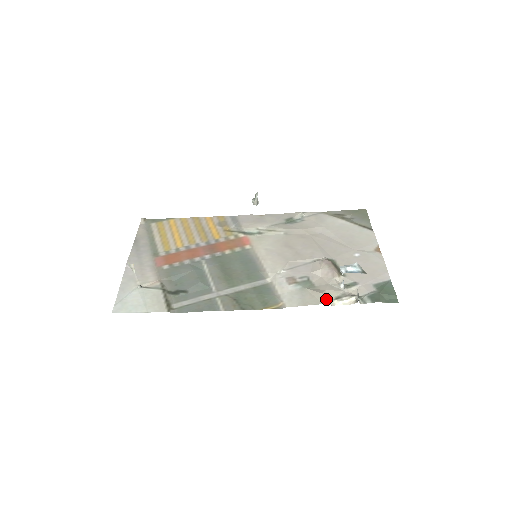
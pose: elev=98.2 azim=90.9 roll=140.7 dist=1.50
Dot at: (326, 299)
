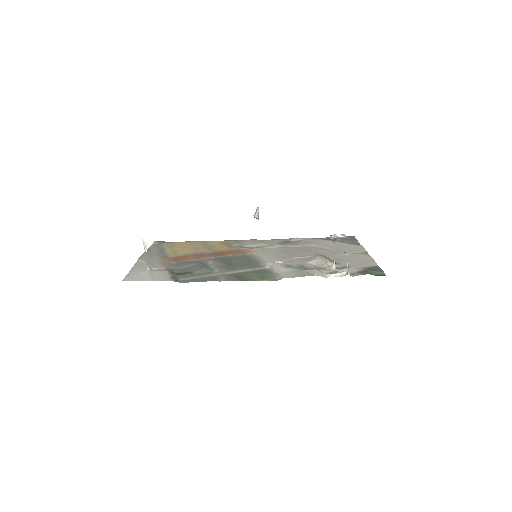
Dot at: (319, 273)
